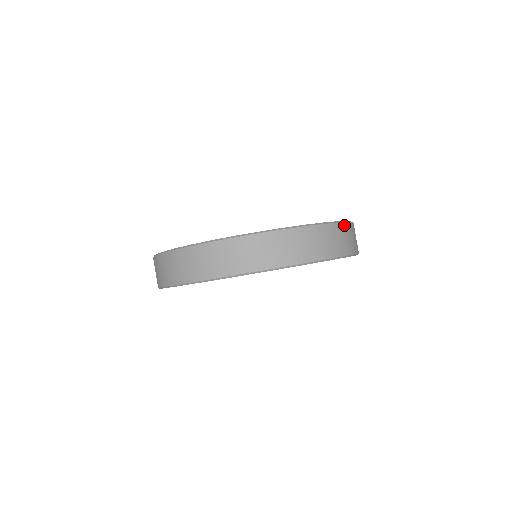
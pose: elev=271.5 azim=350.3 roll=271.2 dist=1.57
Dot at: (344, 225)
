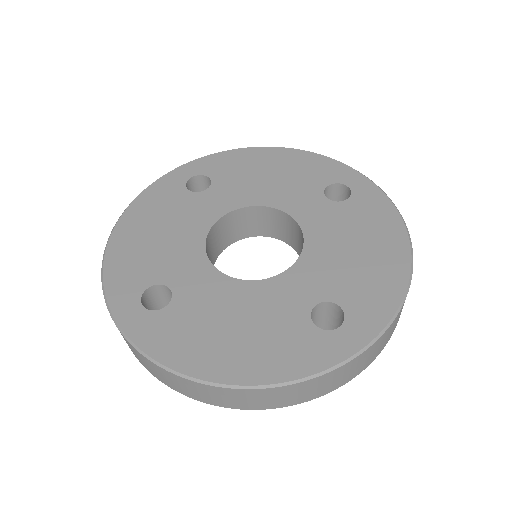
Dot at: (410, 242)
